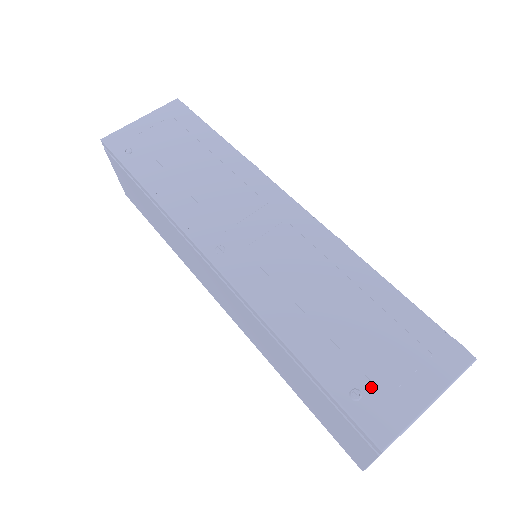
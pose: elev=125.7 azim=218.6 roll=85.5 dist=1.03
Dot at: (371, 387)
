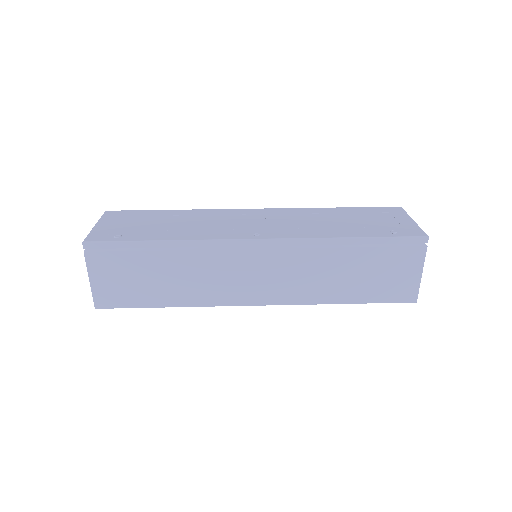
Dot at: (393, 228)
